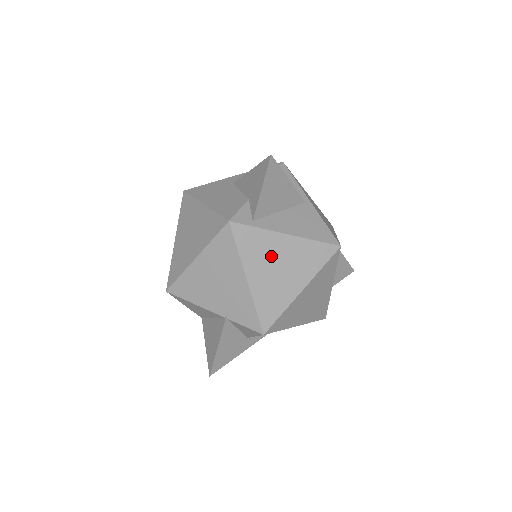
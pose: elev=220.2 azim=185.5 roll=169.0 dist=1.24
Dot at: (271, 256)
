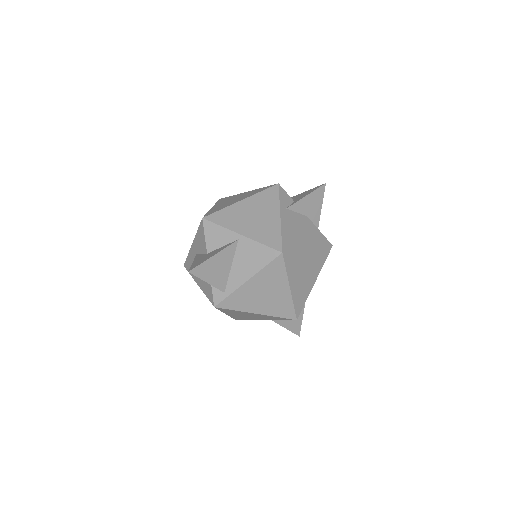
Dot at: (253, 296)
